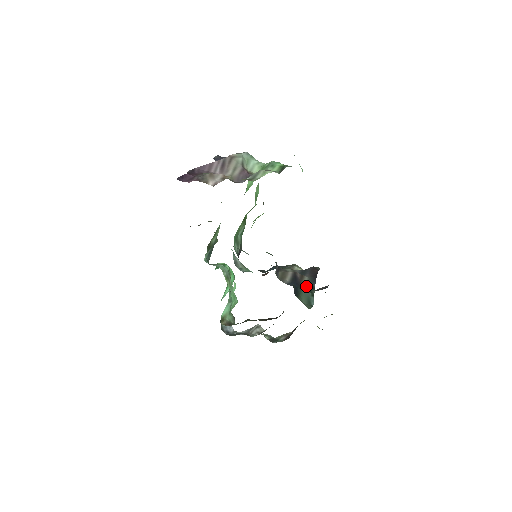
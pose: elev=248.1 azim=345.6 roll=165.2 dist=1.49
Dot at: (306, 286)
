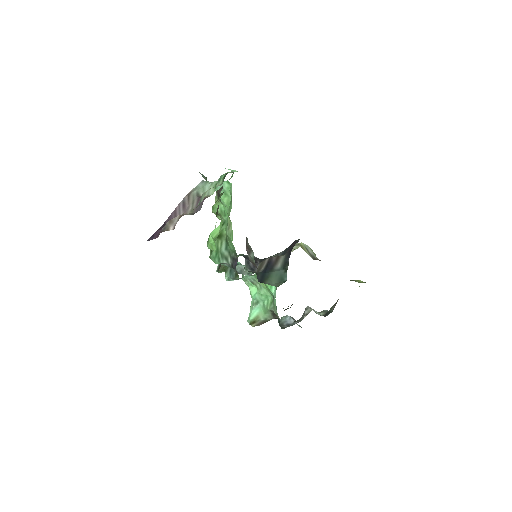
Dot at: (280, 265)
